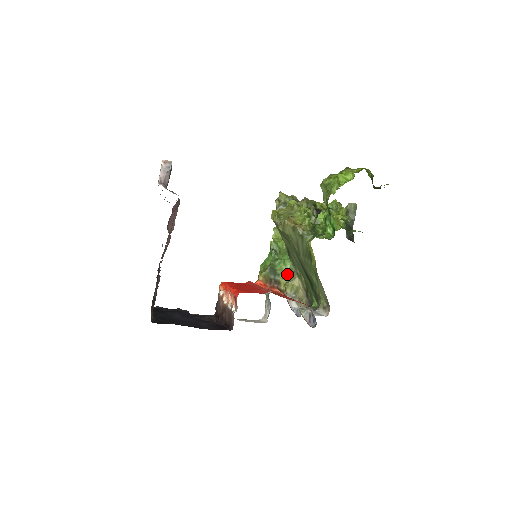
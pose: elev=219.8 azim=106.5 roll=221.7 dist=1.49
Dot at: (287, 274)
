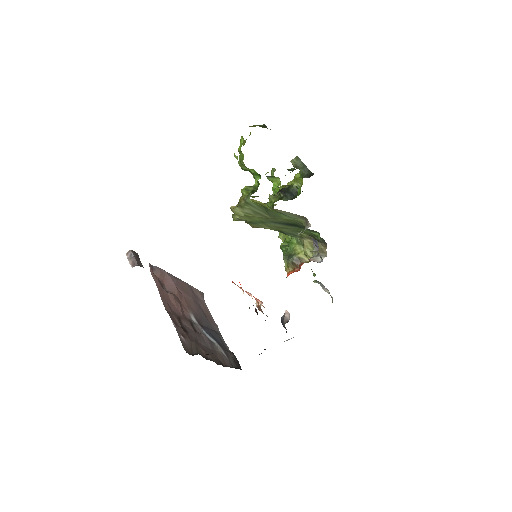
Dot at: (299, 247)
